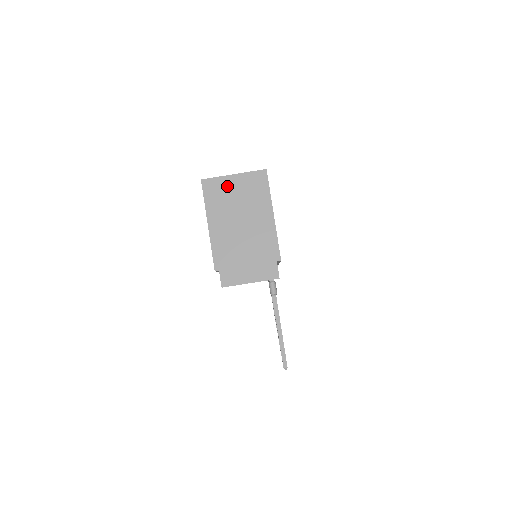
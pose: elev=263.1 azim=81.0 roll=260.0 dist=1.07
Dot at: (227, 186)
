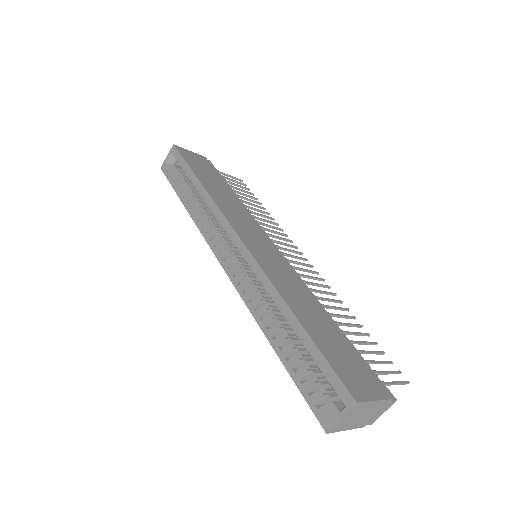
Dot at: (342, 422)
